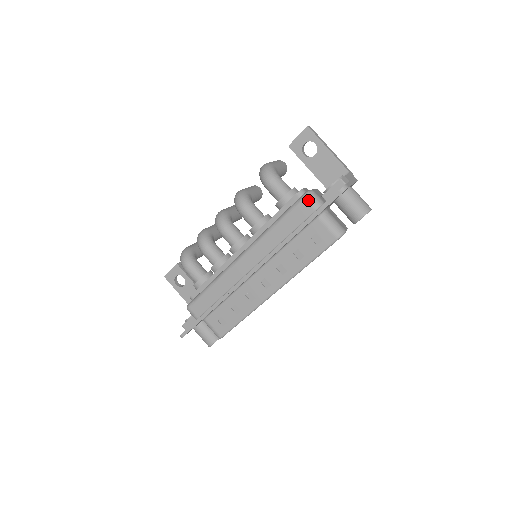
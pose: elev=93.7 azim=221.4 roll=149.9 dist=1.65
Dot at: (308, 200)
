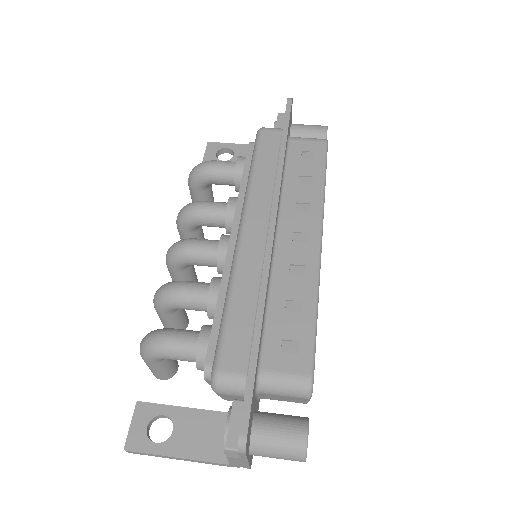
Dot at: (266, 129)
